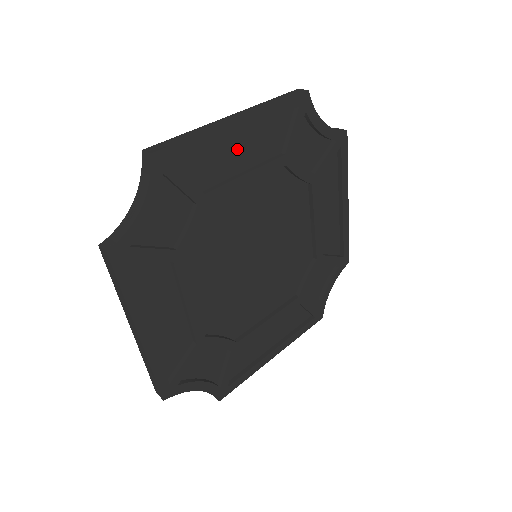
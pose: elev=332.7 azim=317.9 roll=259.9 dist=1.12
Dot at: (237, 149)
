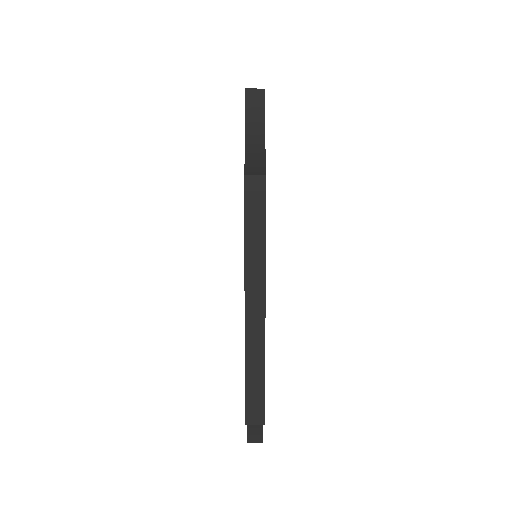
Dot at: occluded
